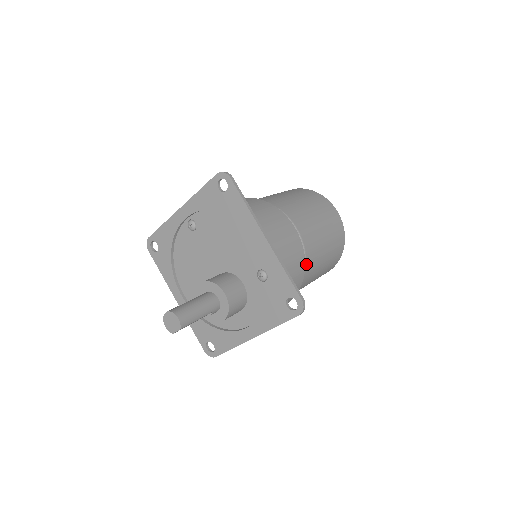
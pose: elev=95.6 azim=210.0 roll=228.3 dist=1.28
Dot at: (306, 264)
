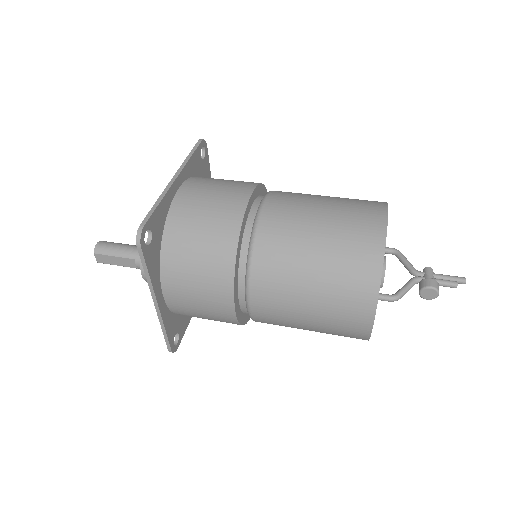
Dot at: (255, 246)
